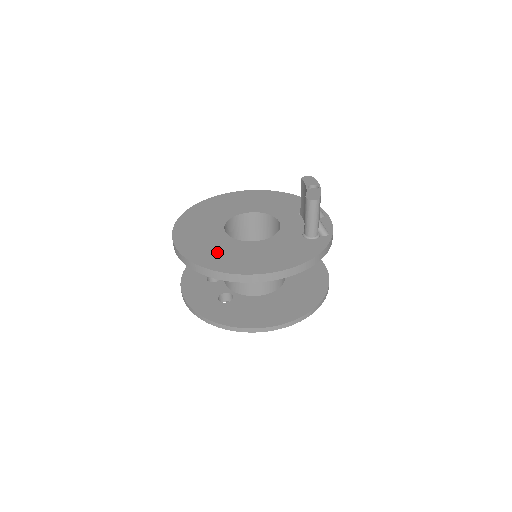
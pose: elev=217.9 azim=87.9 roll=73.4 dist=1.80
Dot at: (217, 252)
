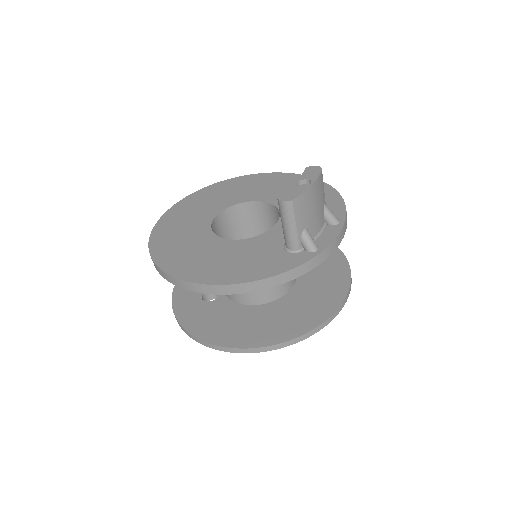
Dot at: (180, 243)
